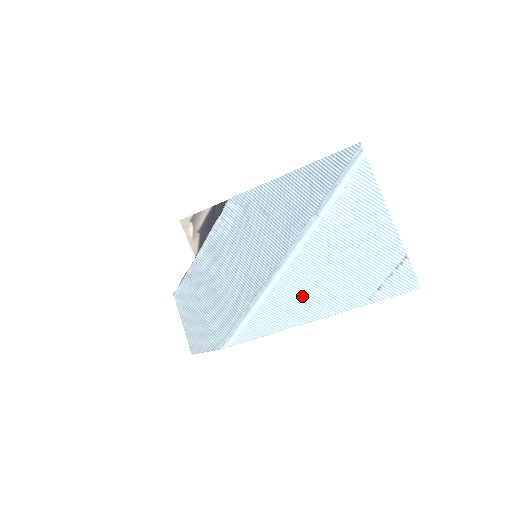
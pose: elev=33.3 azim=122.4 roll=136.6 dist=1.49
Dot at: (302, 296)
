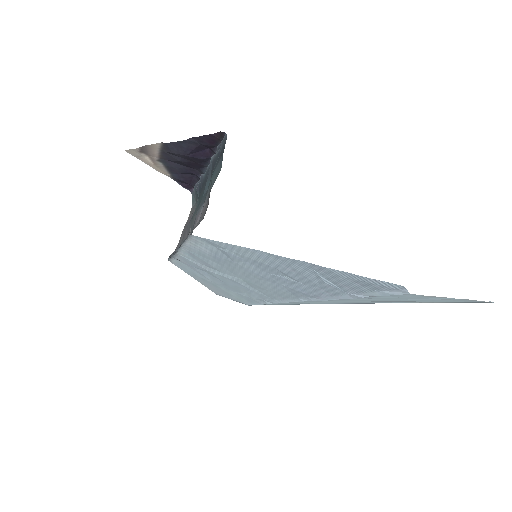
Dot at: occluded
